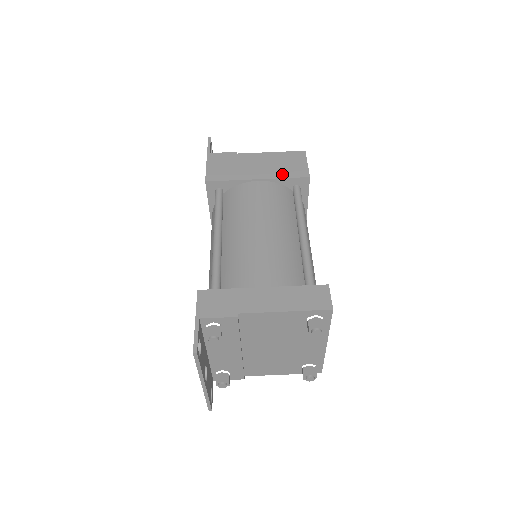
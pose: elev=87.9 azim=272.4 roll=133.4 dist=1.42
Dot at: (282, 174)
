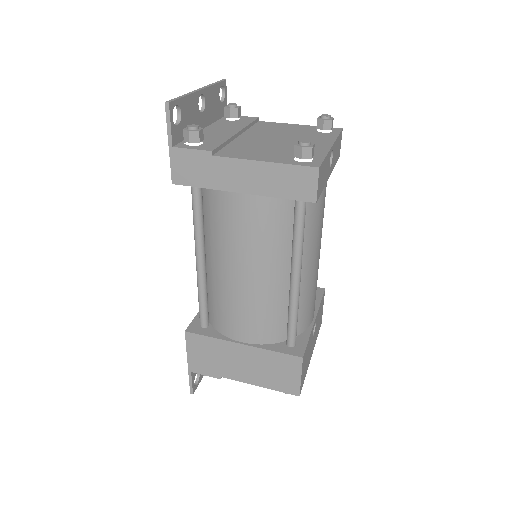
Dot at: occluded
